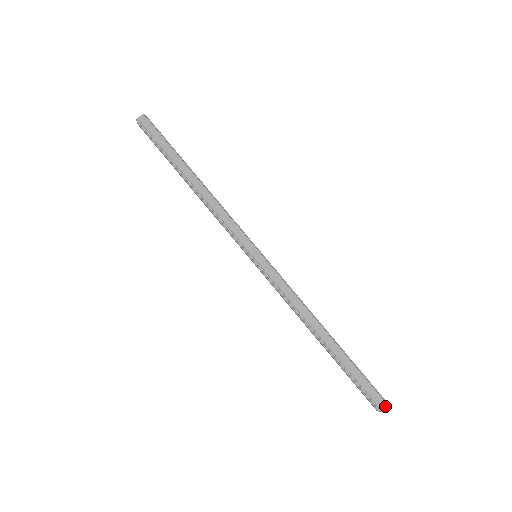
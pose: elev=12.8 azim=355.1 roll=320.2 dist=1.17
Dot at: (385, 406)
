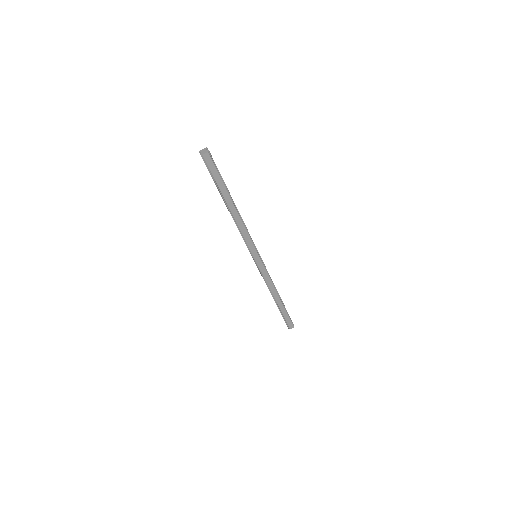
Dot at: (292, 327)
